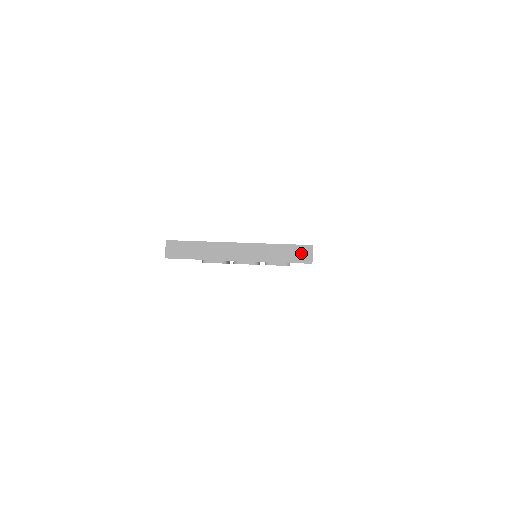
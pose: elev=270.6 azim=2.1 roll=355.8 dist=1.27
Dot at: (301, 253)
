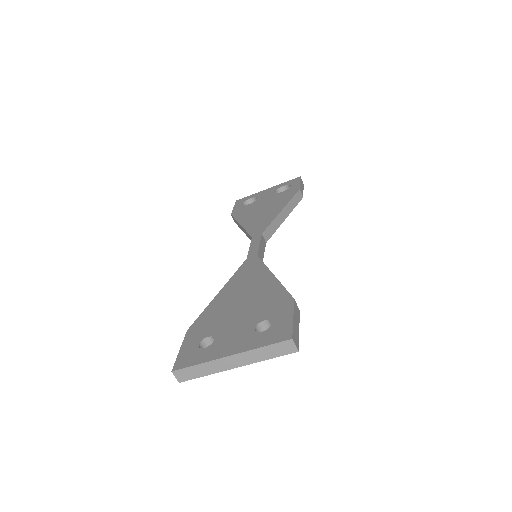
Dot at: (285, 347)
